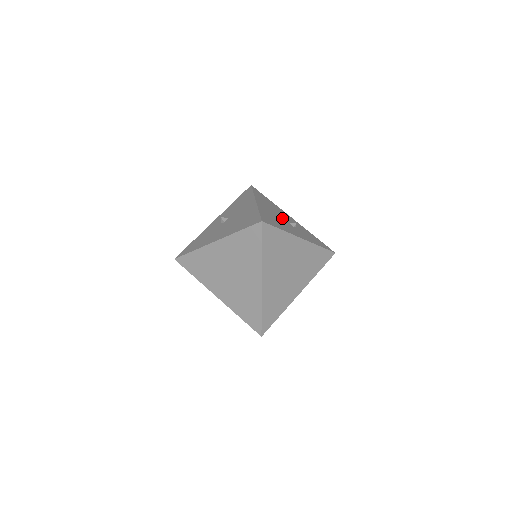
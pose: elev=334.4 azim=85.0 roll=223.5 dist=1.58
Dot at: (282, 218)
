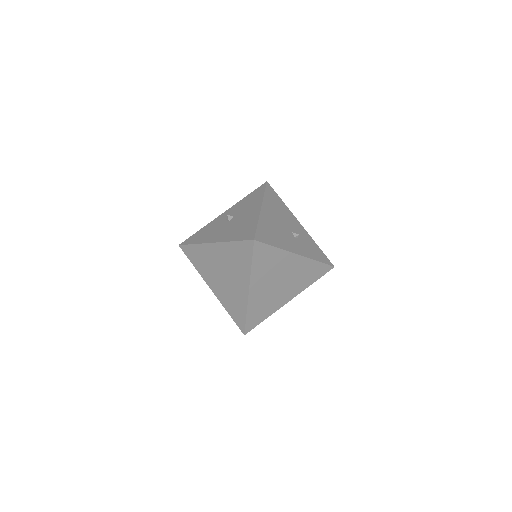
Dot at: (285, 227)
